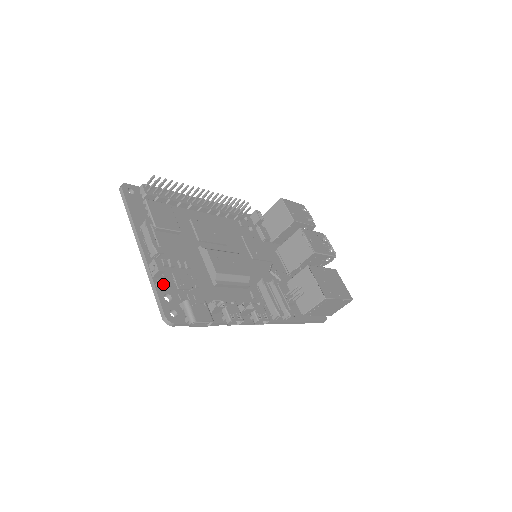
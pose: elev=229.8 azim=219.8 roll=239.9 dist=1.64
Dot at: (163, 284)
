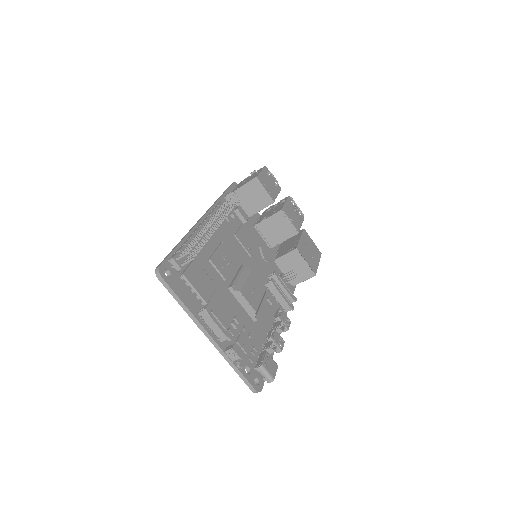
Dot at: (239, 360)
